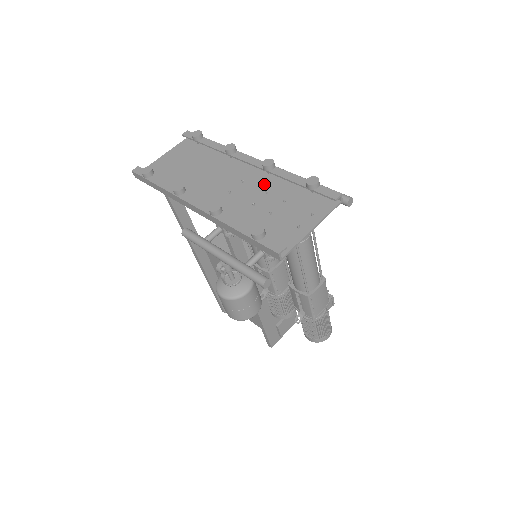
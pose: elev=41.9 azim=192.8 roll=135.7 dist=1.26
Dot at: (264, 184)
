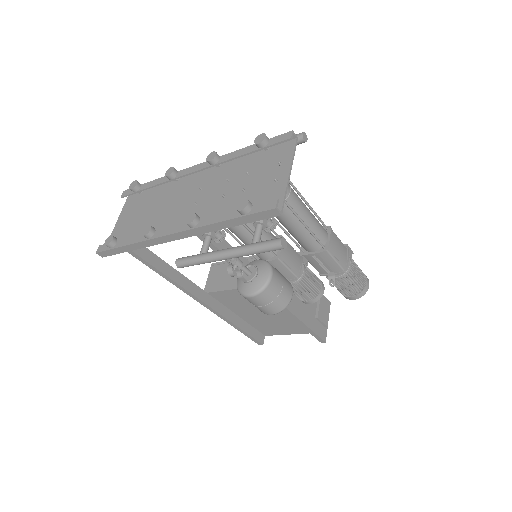
Dot at: (220, 177)
